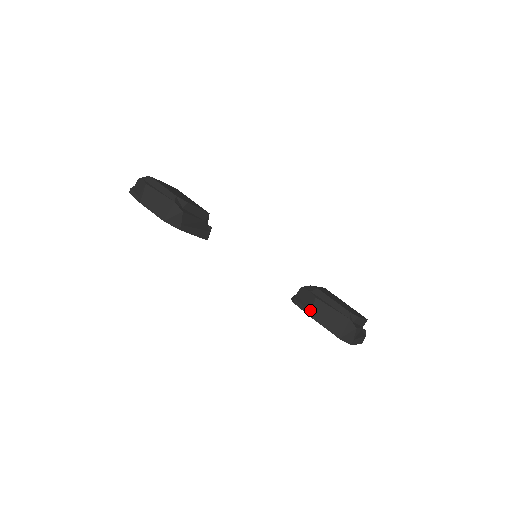
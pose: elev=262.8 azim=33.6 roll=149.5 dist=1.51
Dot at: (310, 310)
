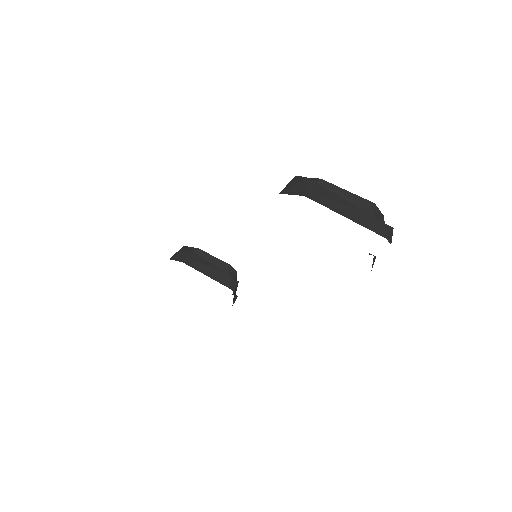
Dot at: occluded
